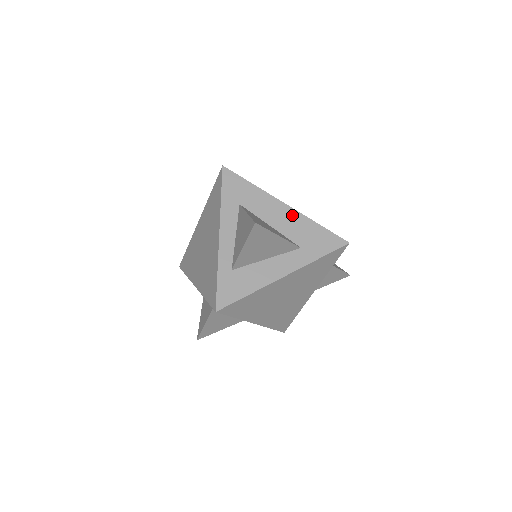
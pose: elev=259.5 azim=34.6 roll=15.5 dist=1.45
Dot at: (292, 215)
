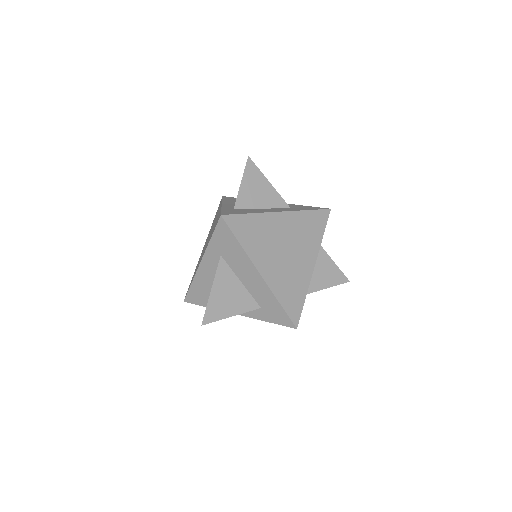
Dot at: occluded
